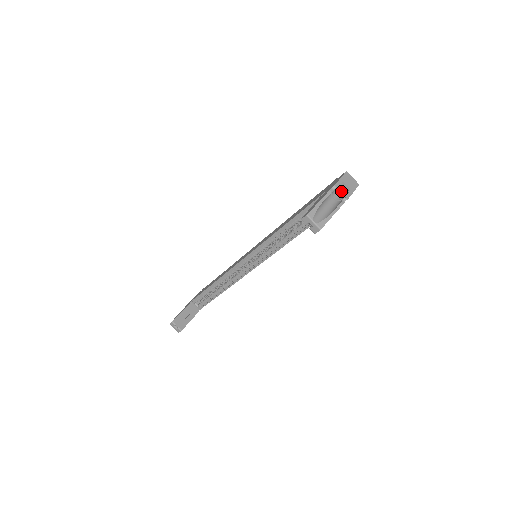
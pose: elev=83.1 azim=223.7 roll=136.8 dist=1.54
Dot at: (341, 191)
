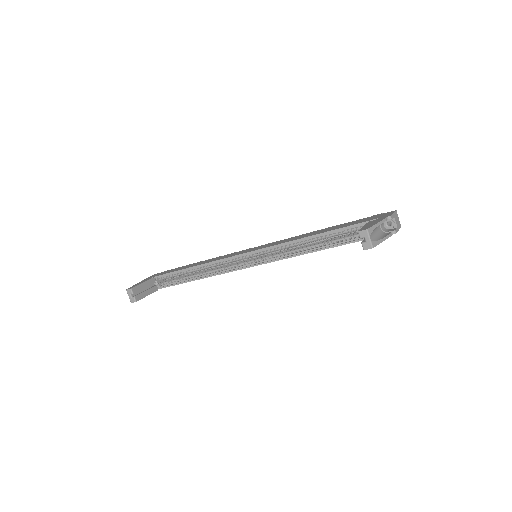
Dot at: (388, 225)
